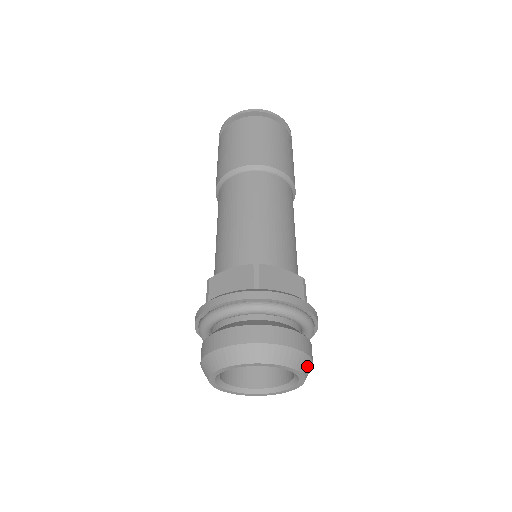
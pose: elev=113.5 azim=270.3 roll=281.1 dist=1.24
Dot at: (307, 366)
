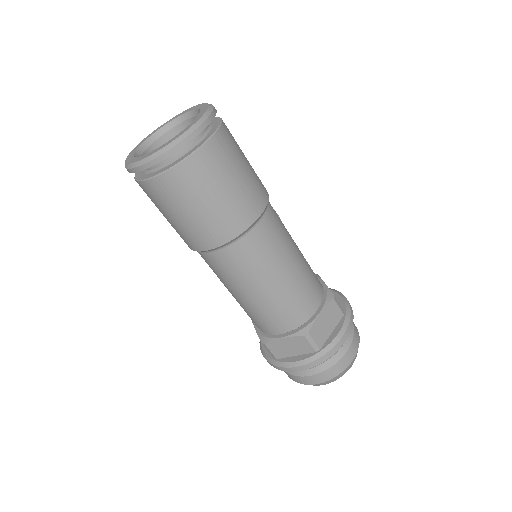
Dot at: occluded
